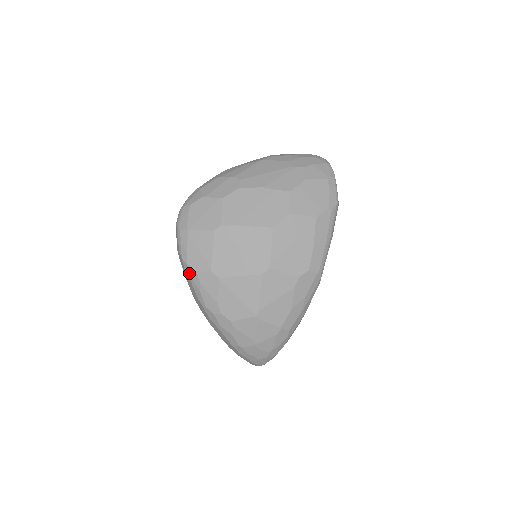
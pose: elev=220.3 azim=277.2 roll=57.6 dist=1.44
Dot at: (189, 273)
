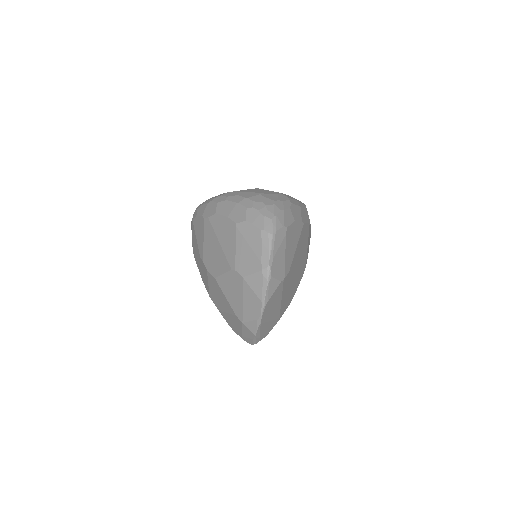
Dot at: (201, 204)
